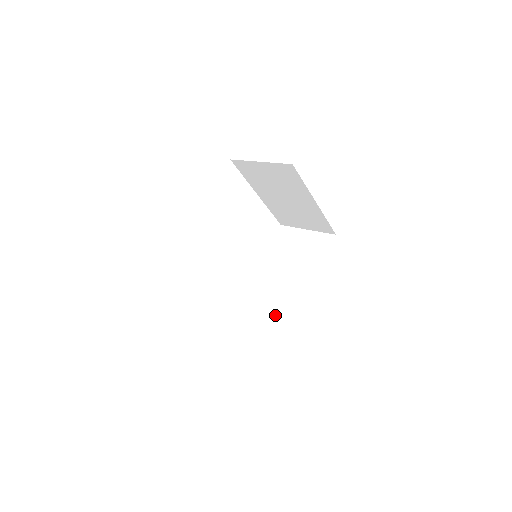
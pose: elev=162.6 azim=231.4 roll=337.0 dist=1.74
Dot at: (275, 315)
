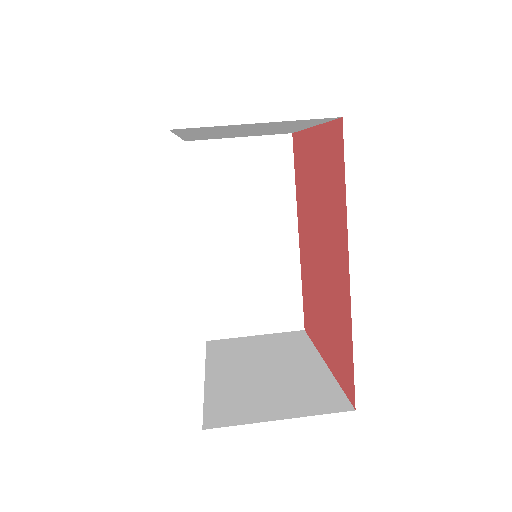
Dot at: (268, 286)
